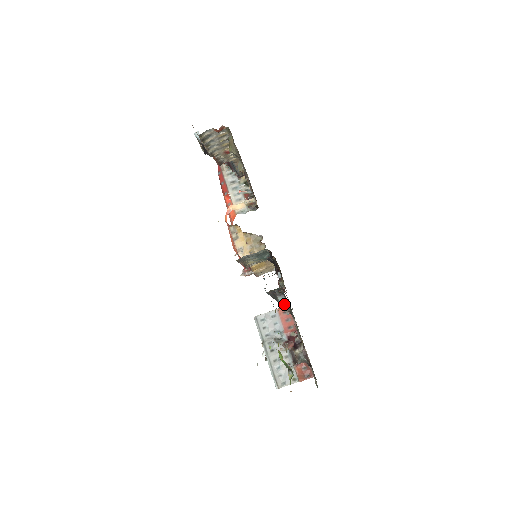
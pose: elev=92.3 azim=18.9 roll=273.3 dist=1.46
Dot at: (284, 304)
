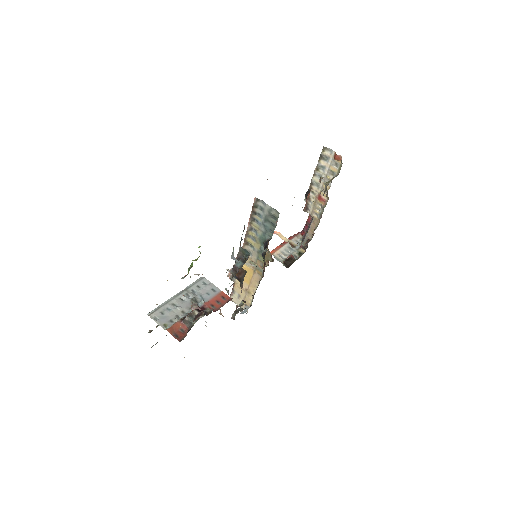
Dot at: (237, 267)
